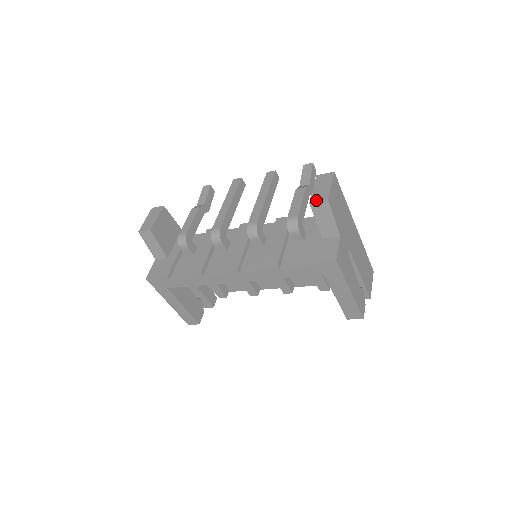
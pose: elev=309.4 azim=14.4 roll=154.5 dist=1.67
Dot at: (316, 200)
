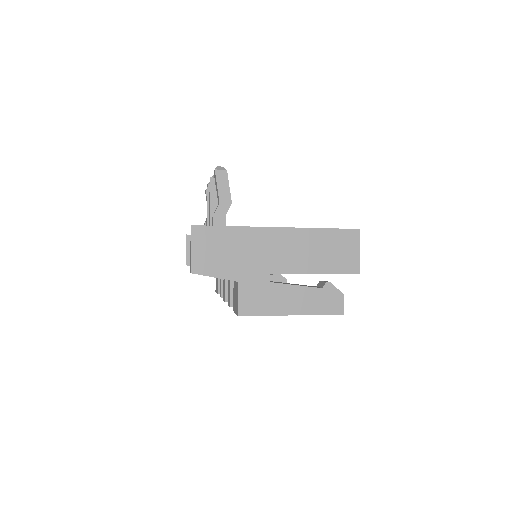
Dot at: (190, 270)
